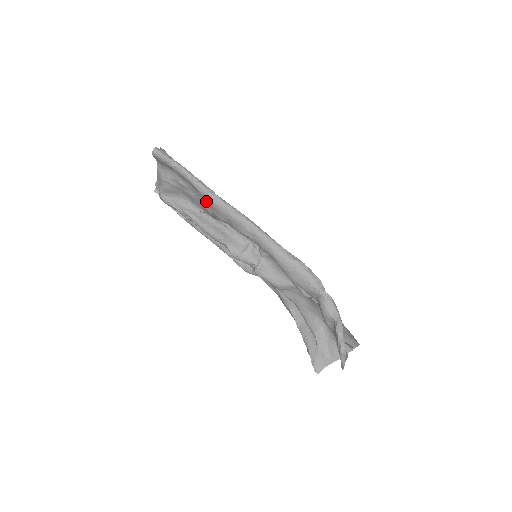
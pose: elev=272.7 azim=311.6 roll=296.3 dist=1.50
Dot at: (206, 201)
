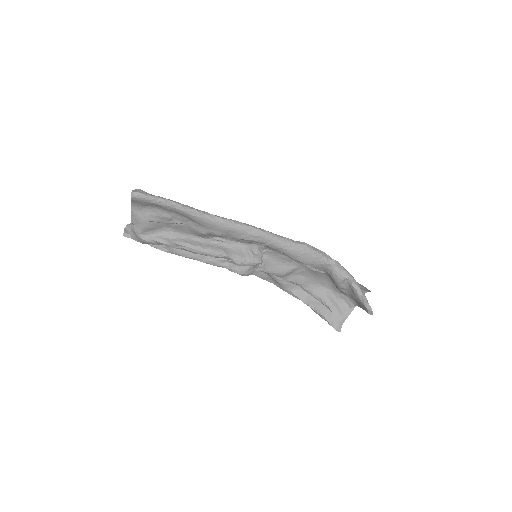
Dot at: (201, 223)
